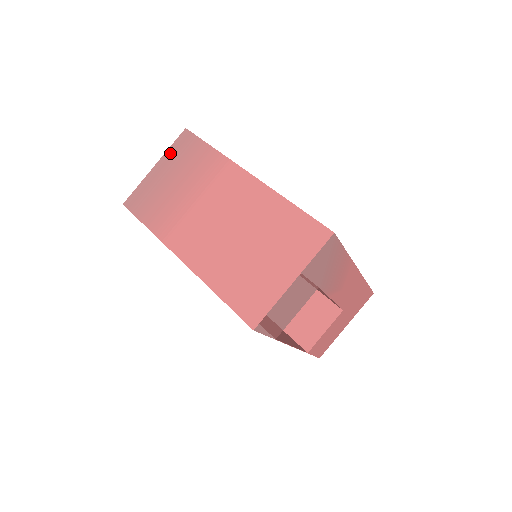
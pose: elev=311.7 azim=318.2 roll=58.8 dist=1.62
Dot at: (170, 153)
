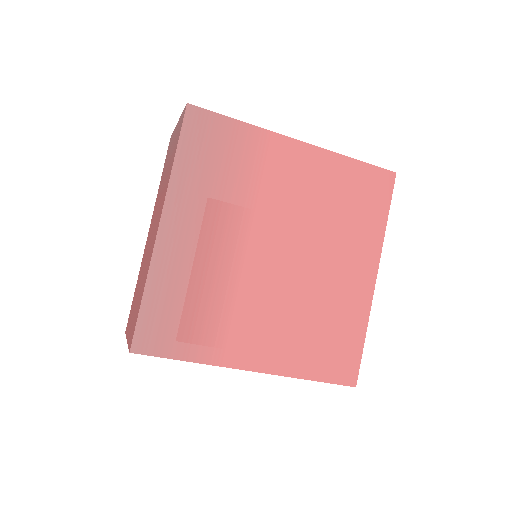
Dot at: (179, 121)
